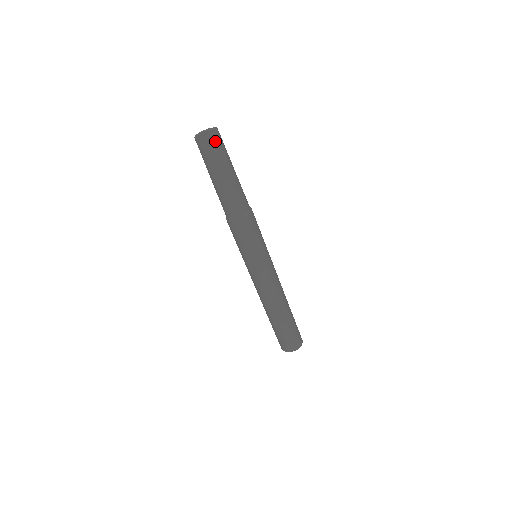
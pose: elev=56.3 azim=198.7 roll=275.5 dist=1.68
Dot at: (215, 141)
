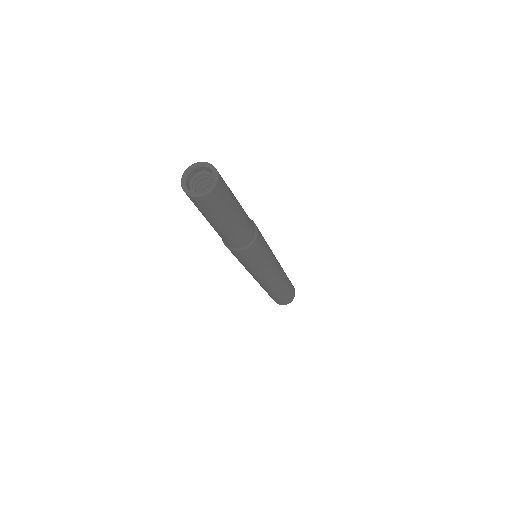
Dot at: (203, 202)
